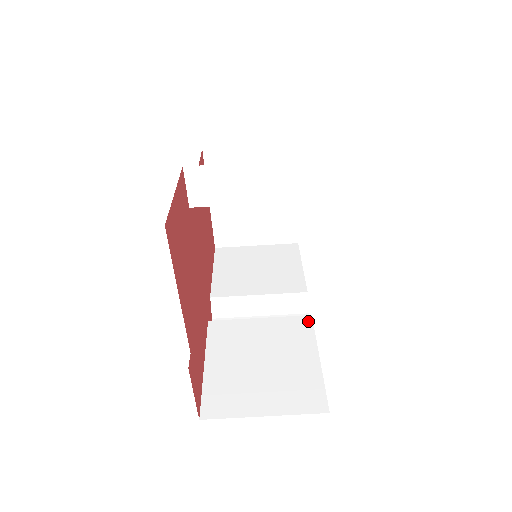
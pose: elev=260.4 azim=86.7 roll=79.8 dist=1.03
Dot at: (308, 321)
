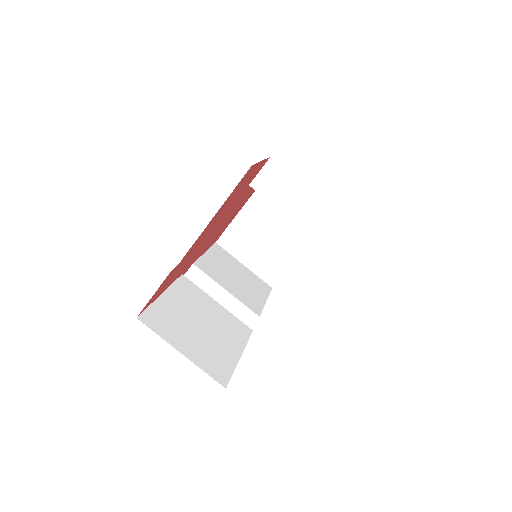
Dot at: (248, 331)
